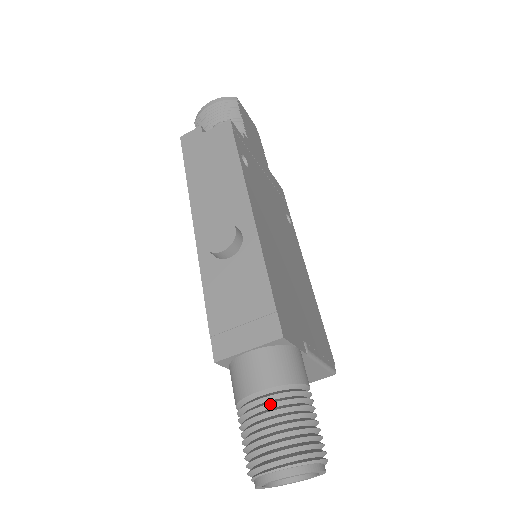
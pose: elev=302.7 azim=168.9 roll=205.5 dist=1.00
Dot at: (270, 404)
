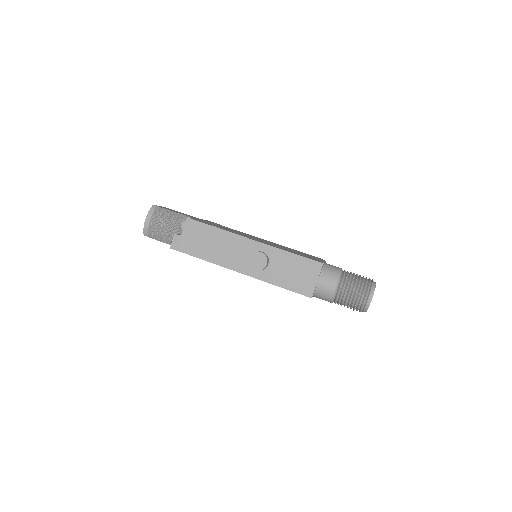
Dot at: (344, 285)
